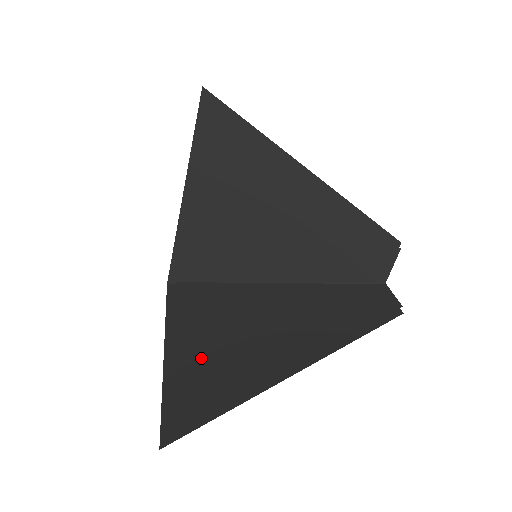
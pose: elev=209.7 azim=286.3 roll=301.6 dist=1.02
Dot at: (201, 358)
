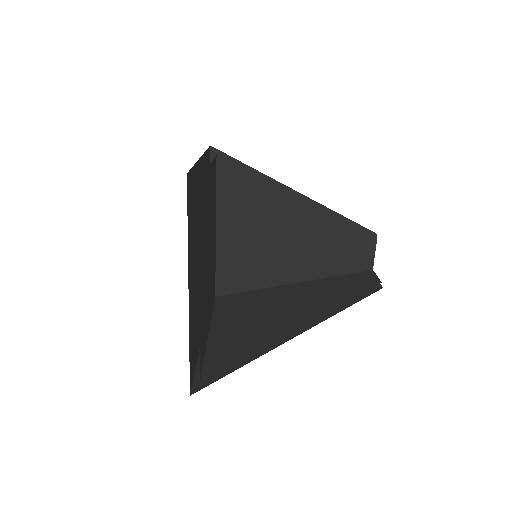
Dot at: (225, 339)
